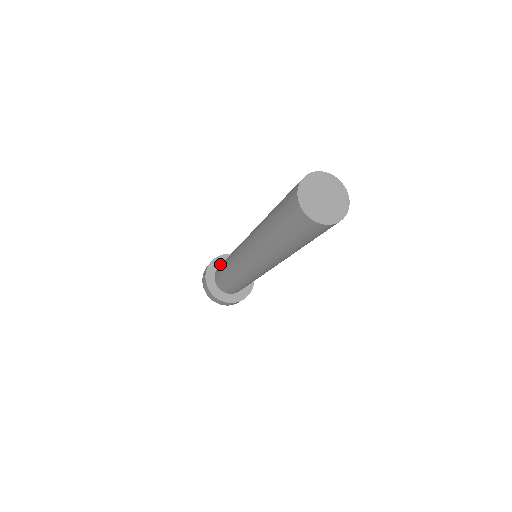
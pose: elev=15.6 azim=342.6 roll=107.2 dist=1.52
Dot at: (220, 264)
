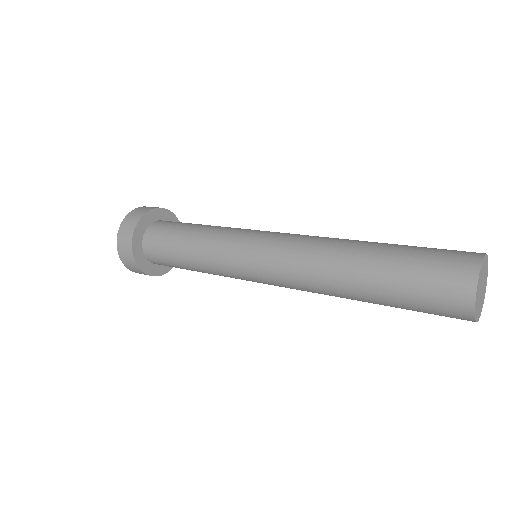
Dot at: (155, 219)
